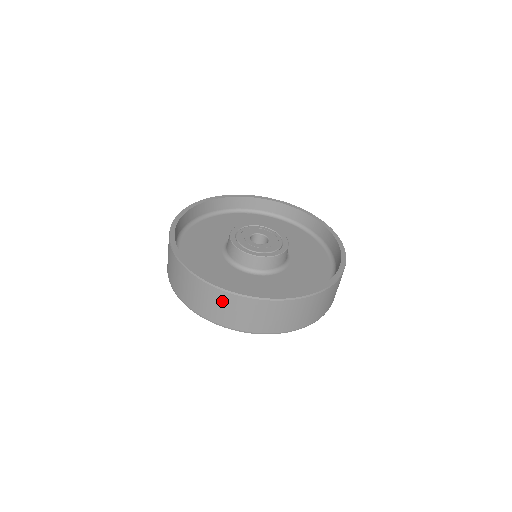
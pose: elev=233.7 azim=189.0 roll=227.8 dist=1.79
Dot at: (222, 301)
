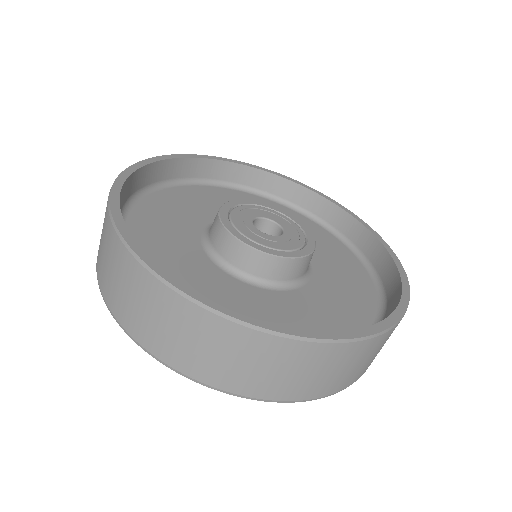
Dot at: (112, 251)
